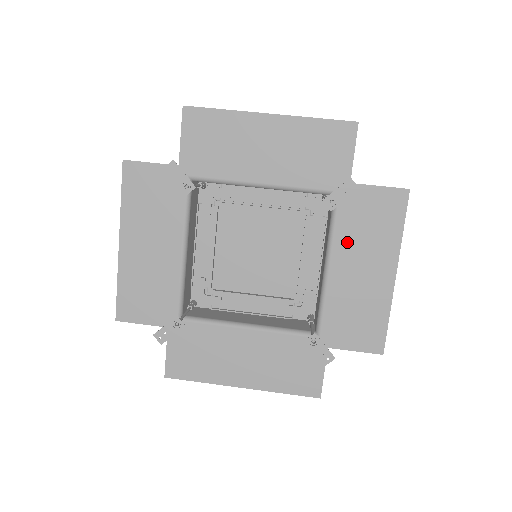
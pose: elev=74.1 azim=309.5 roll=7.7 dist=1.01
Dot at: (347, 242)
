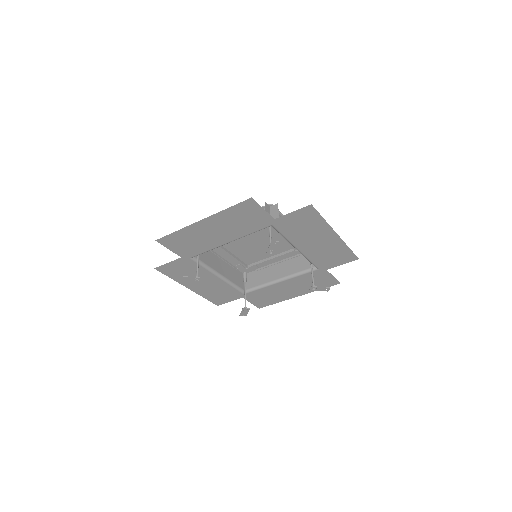
Dot at: (298, 281)
